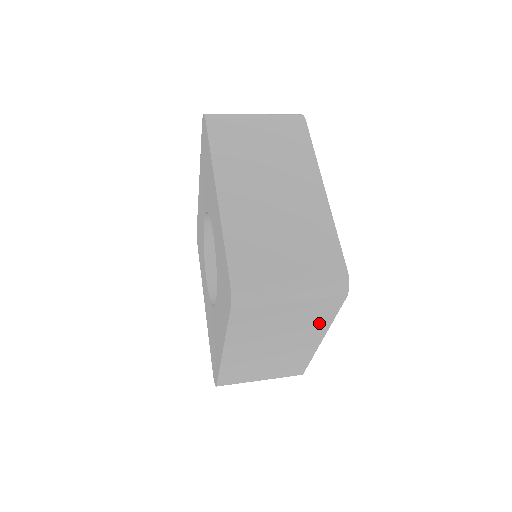
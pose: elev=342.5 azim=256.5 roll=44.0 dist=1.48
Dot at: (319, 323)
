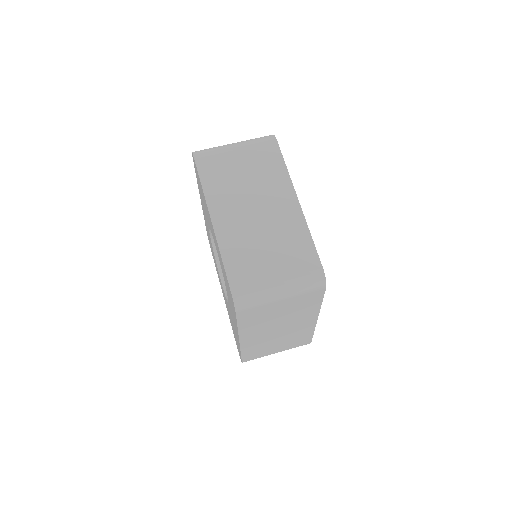
Dot at: (310, 308)
